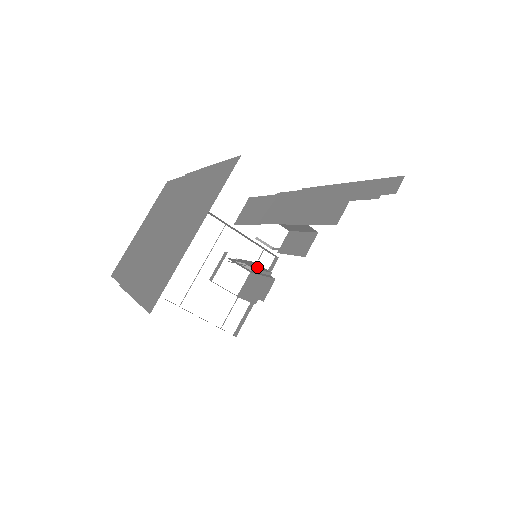
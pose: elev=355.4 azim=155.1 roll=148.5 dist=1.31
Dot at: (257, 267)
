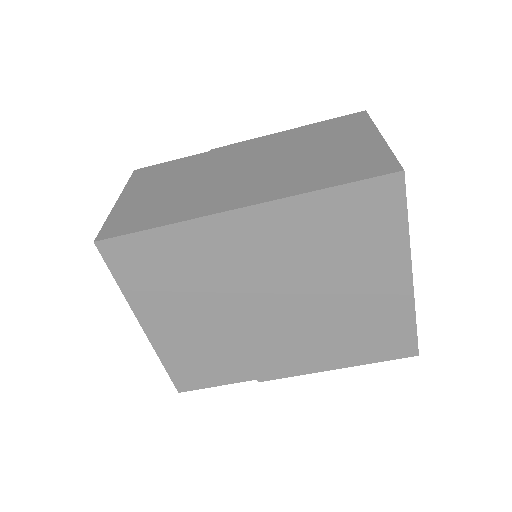
Dot at: occluded
